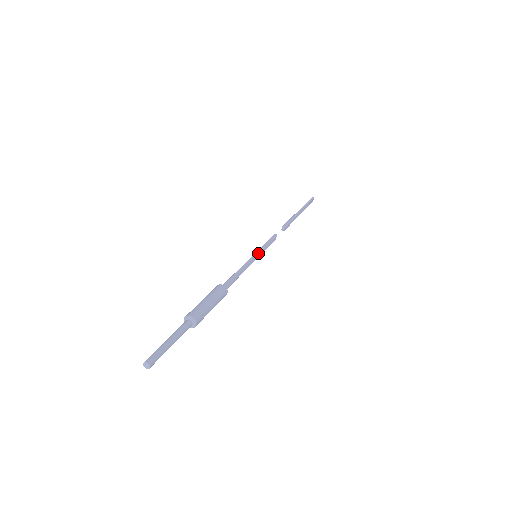
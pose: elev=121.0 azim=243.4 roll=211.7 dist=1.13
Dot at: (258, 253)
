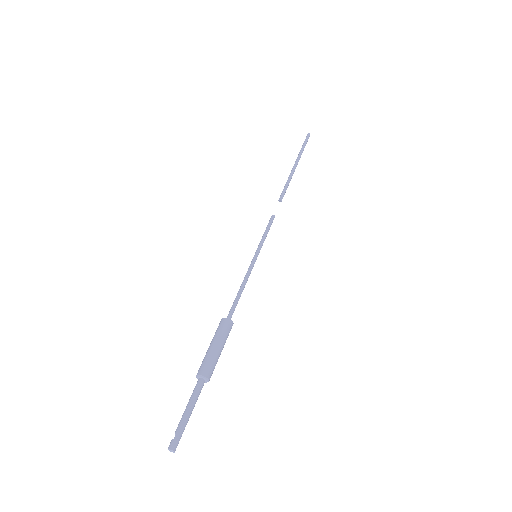
Dot at: (258, 253)
